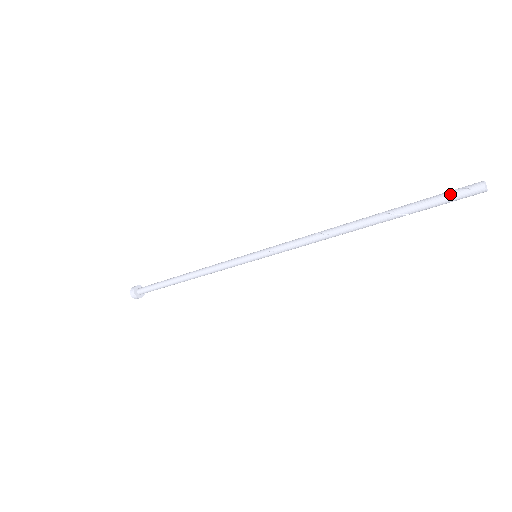
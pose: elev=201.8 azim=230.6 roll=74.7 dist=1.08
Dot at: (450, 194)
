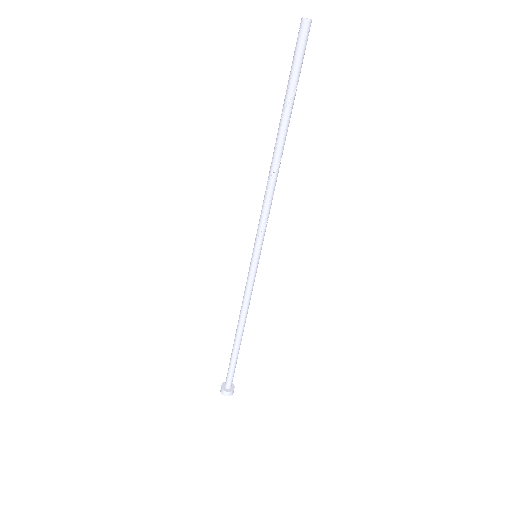
Dot at: (295, 51)
